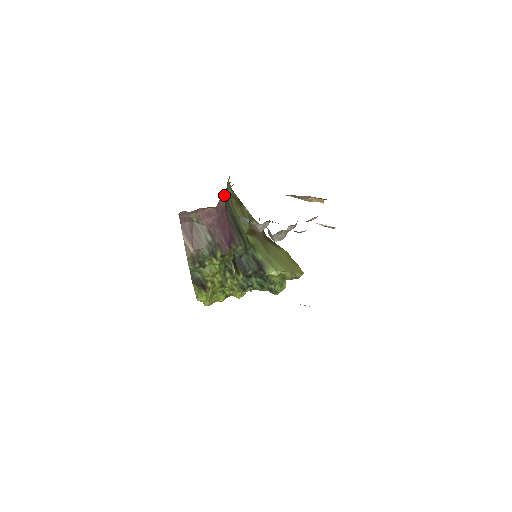
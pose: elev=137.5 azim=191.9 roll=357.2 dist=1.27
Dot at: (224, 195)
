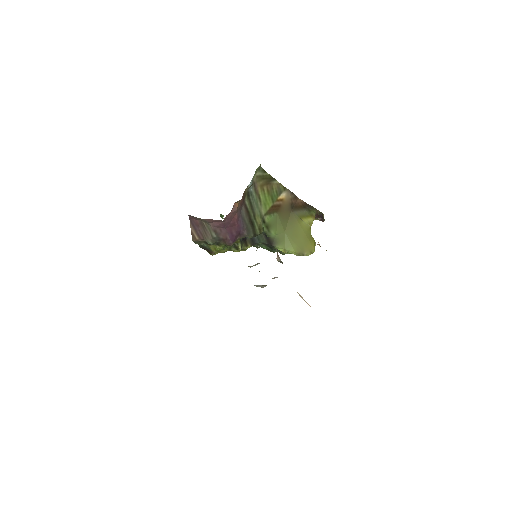
Dot at: (239, 201)
